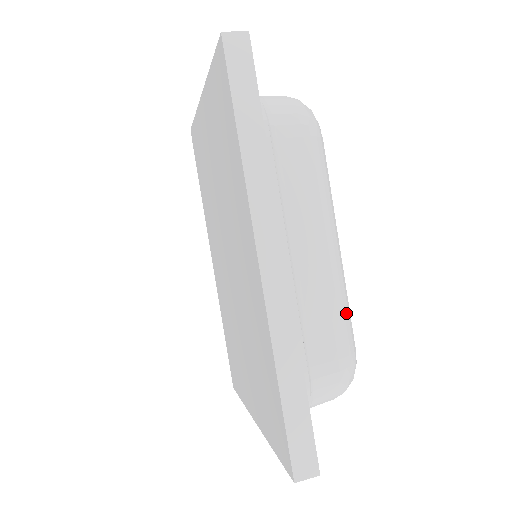
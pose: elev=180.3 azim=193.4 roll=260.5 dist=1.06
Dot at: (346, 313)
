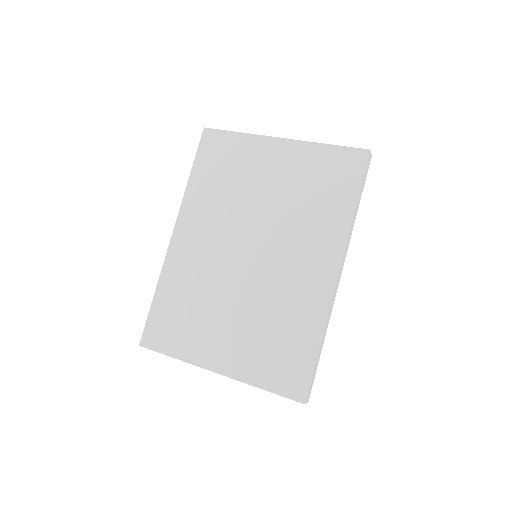
Dot at: occluded
